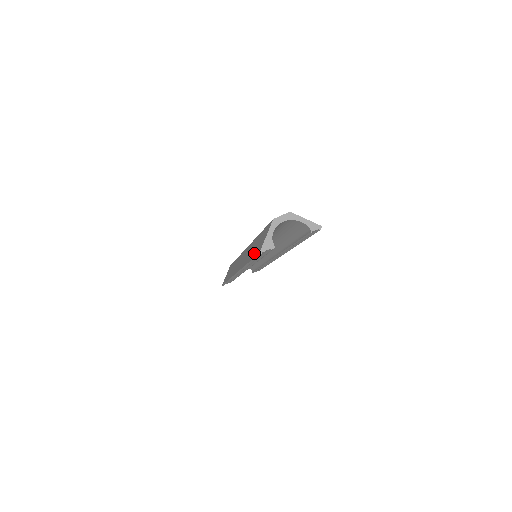
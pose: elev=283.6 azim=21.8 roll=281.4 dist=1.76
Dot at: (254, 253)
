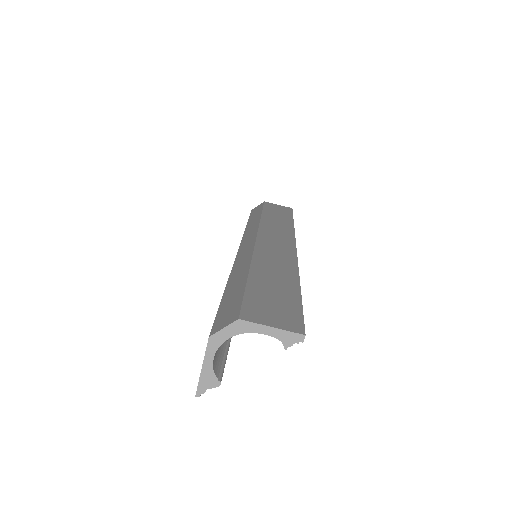
Dot at: occluded
